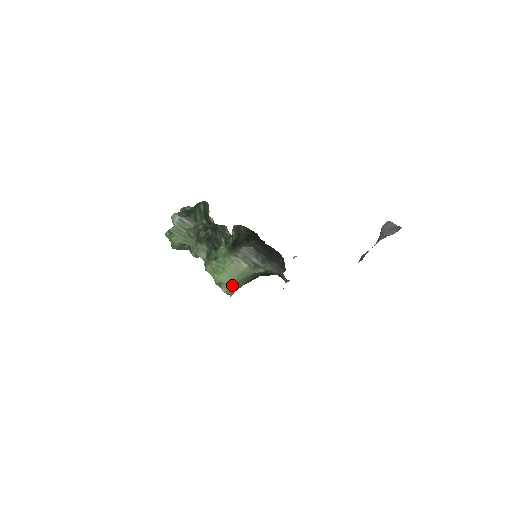
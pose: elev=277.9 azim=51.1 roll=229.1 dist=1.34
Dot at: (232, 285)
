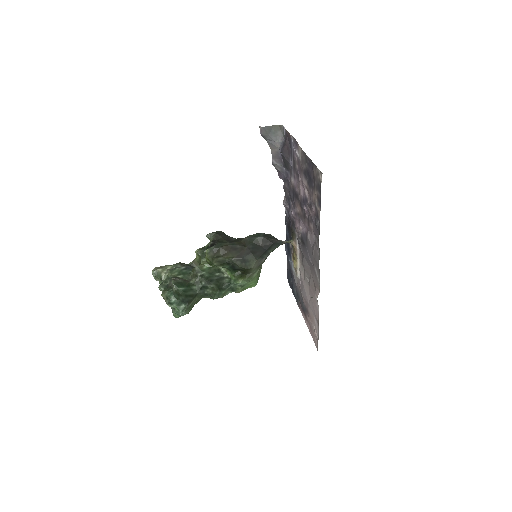
Dot at: (259, 275)
